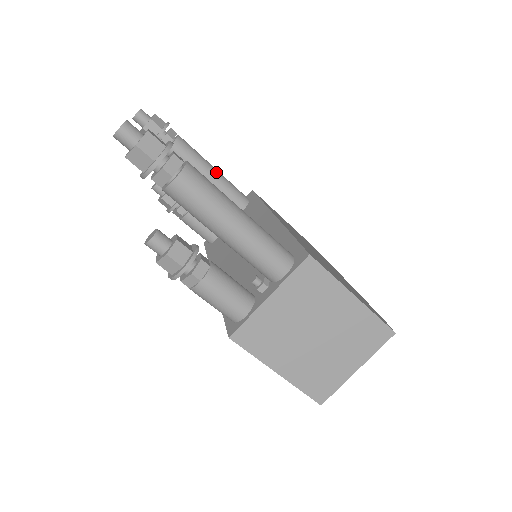
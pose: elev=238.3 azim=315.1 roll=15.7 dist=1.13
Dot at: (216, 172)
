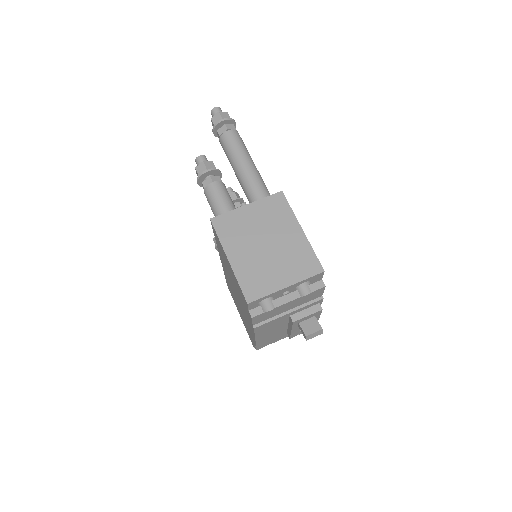
Dot at: occluded
